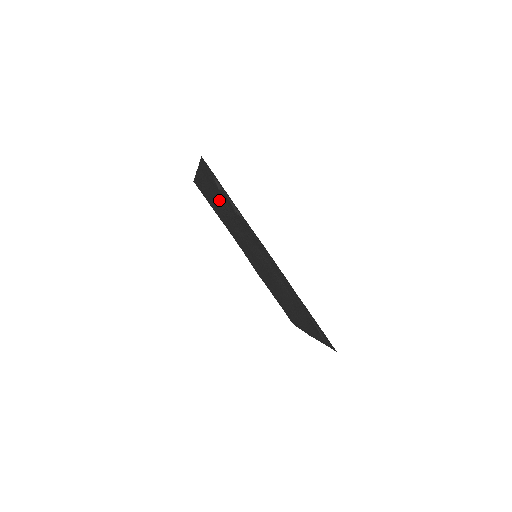
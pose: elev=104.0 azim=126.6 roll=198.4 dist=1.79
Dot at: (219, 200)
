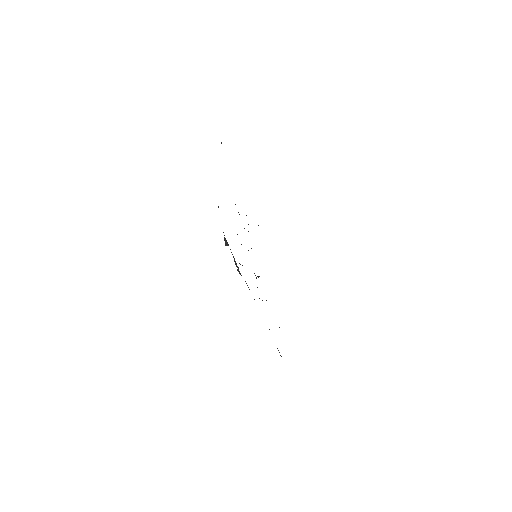
Dot at: occluded
